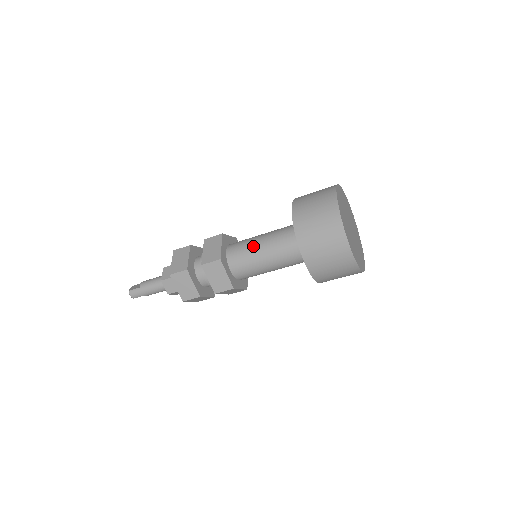
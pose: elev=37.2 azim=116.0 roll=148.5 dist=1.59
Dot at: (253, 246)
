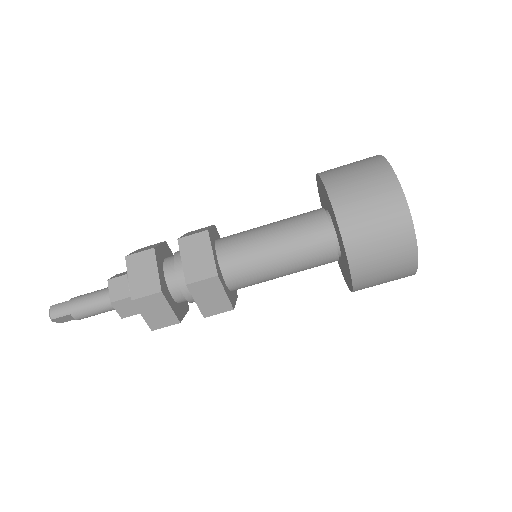
Dot at: (256, 228)
